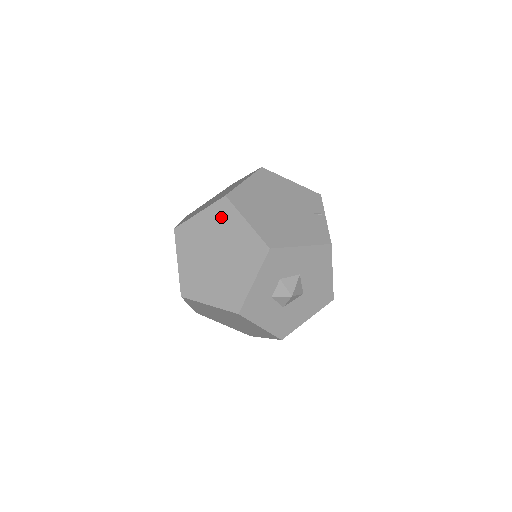
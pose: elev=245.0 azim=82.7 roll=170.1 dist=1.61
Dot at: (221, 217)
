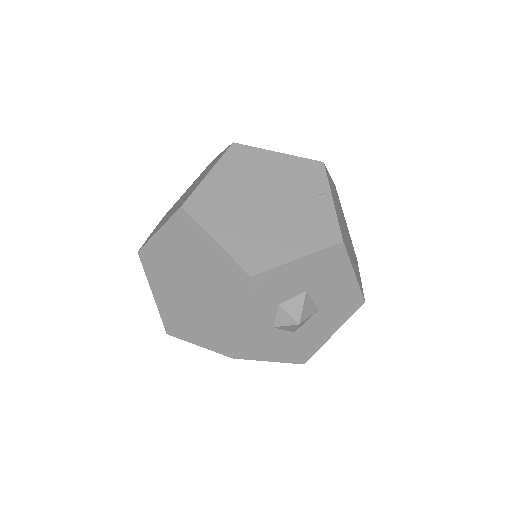
Dot at: (183, 236)
